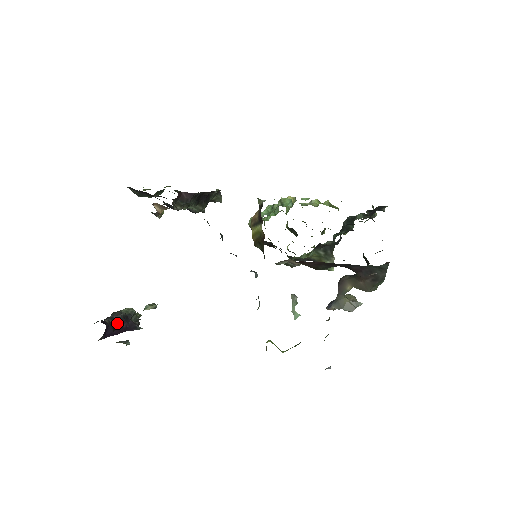
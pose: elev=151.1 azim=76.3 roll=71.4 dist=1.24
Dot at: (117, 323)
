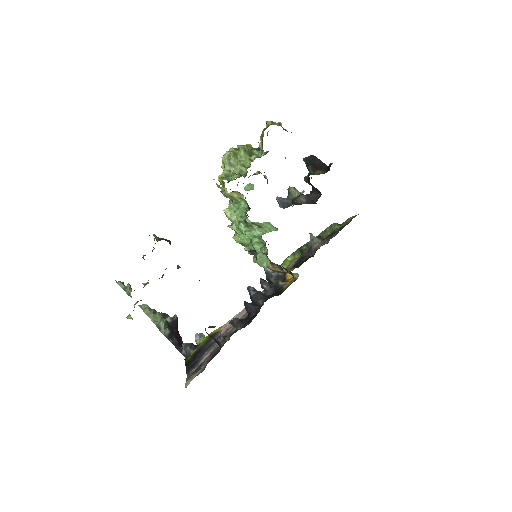
Dot at: (175, 336)
